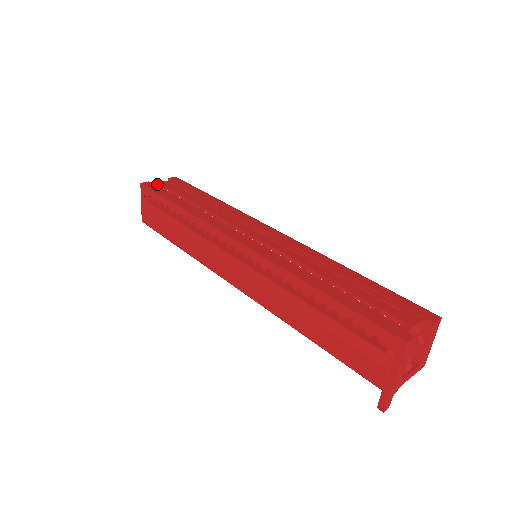
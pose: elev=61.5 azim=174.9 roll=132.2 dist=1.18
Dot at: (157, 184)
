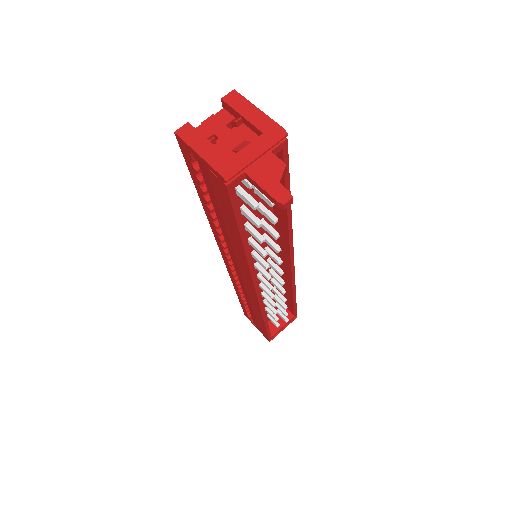
Dot at: occluded
